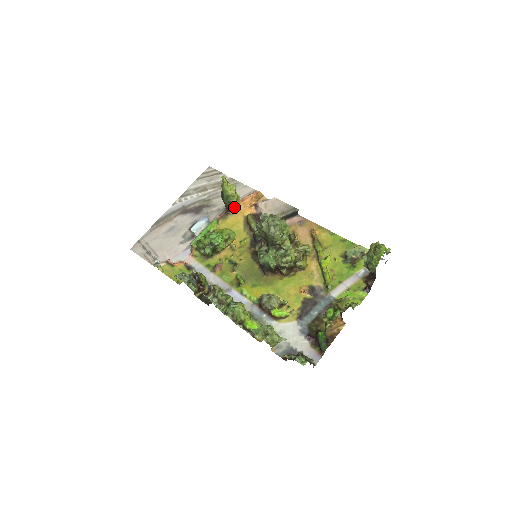
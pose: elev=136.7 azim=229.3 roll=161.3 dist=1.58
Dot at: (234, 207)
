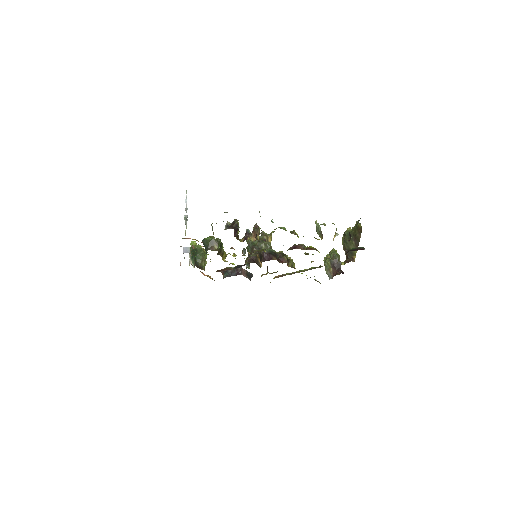
Dot at: (204, 263)
